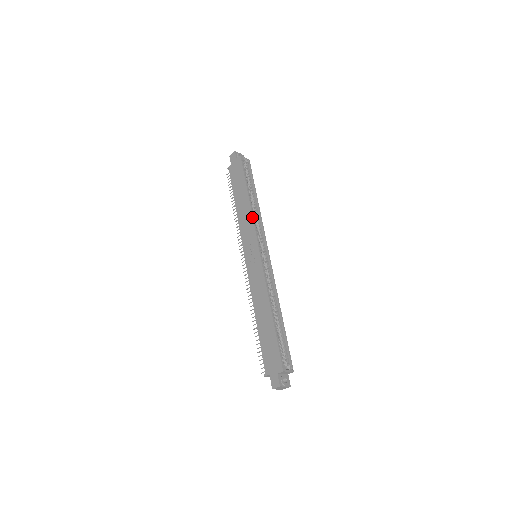
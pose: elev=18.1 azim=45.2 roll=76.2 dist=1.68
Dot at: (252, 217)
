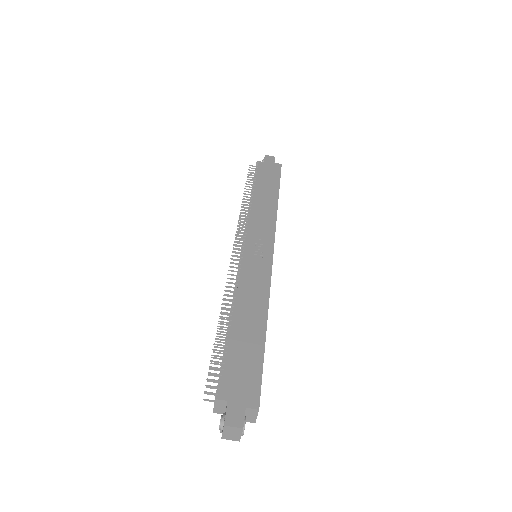
Dot at: (276, 218)
